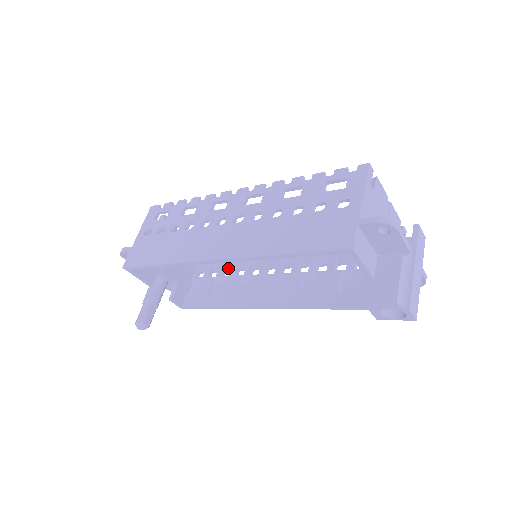
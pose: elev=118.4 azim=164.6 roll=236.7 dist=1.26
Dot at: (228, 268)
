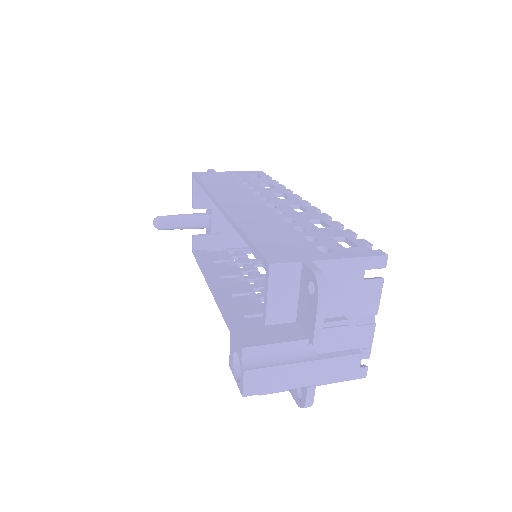
Dot at: (247, 265)
